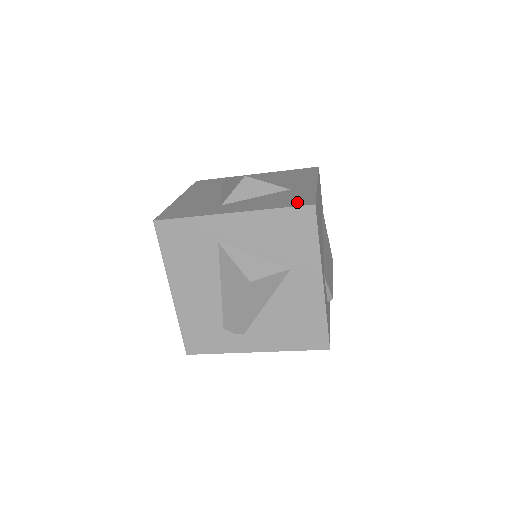
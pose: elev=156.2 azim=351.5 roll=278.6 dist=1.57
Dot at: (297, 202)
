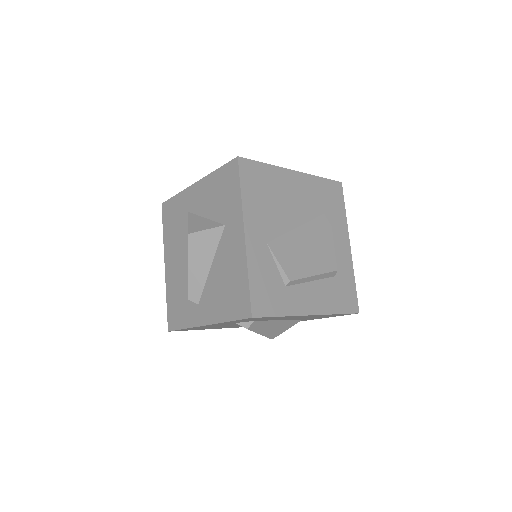
Dot at: occluded
